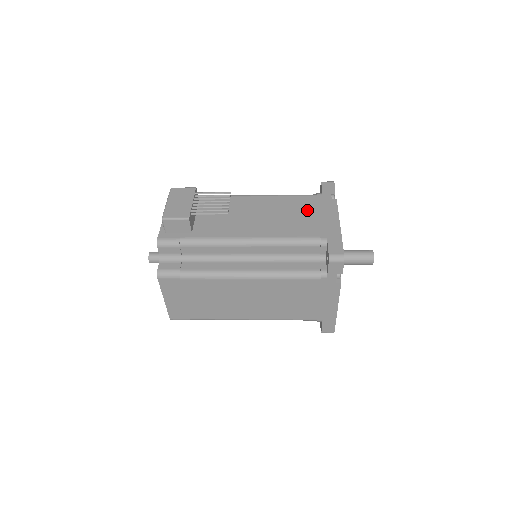
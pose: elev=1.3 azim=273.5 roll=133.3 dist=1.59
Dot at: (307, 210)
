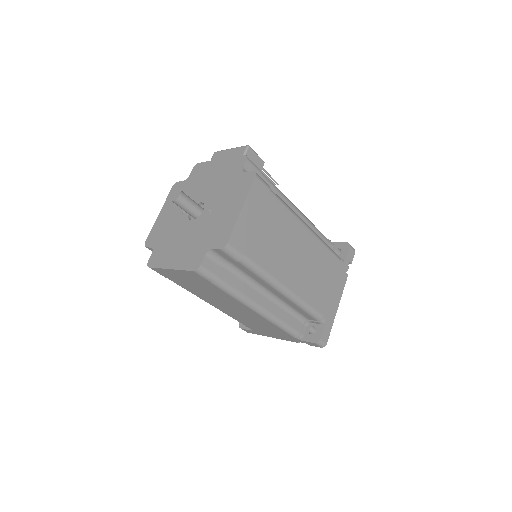
Dot at: occluded
